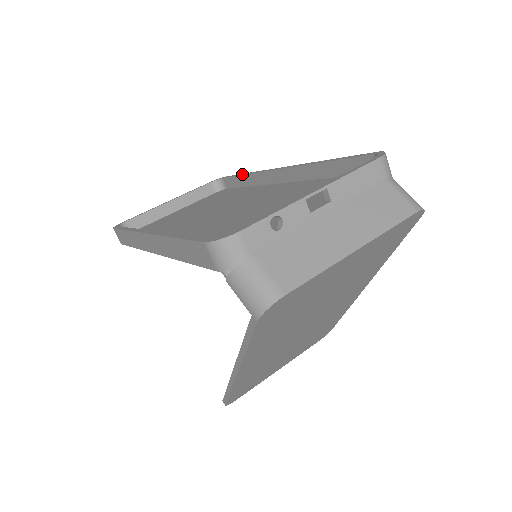
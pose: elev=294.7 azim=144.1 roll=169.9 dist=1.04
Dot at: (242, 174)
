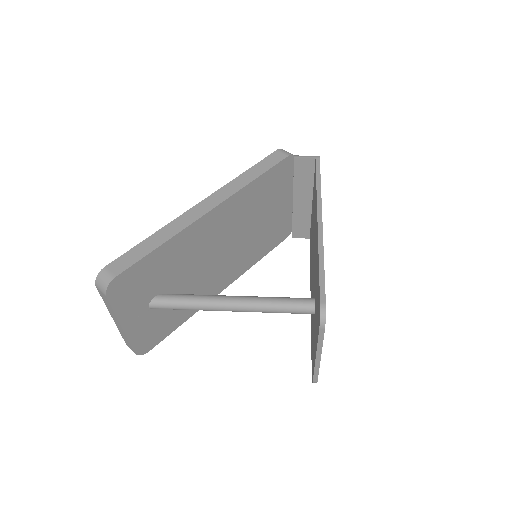
Dot at: occluded
